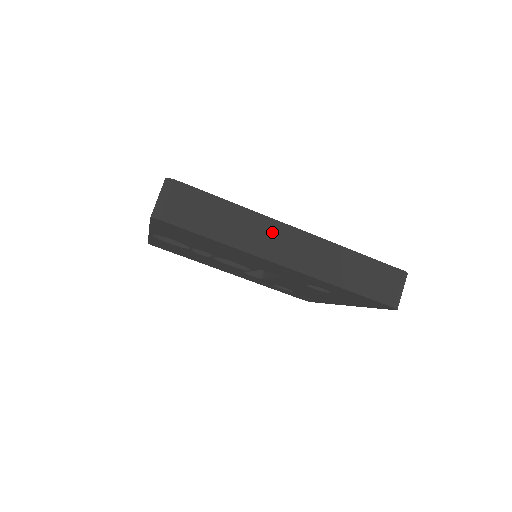
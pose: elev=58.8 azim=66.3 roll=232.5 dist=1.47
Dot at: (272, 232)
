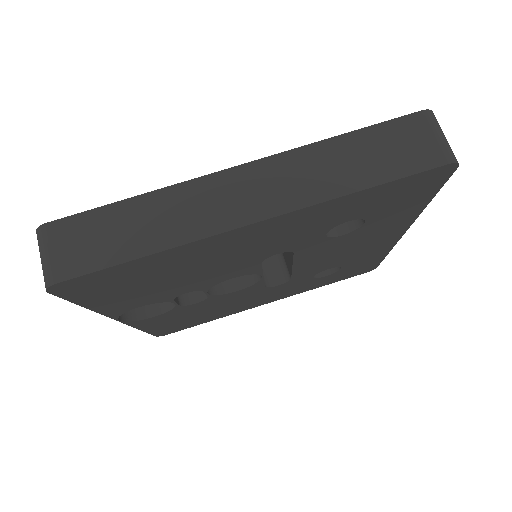
Dot at: (208, 194)
